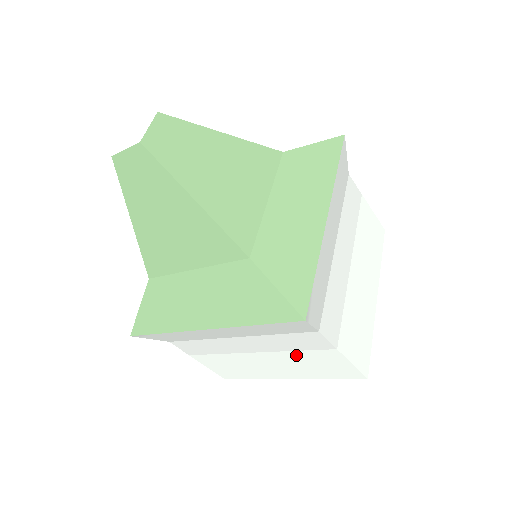
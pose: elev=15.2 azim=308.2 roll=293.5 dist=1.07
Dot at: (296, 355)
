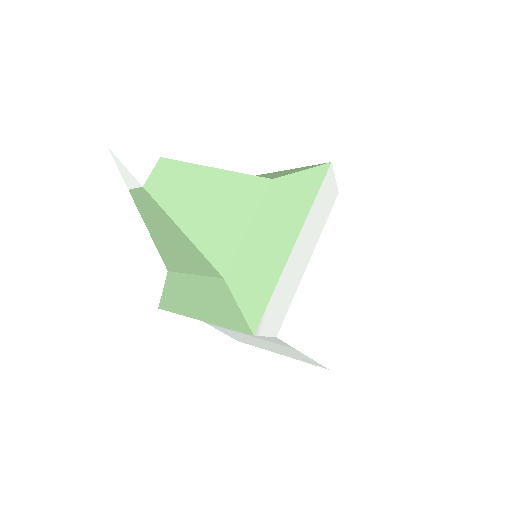
Dot at: (273, 344)
